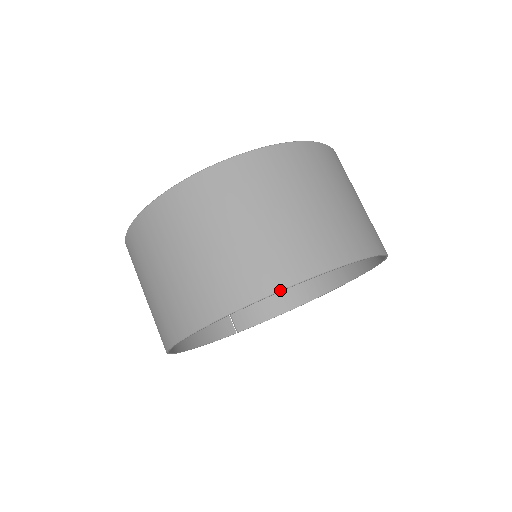
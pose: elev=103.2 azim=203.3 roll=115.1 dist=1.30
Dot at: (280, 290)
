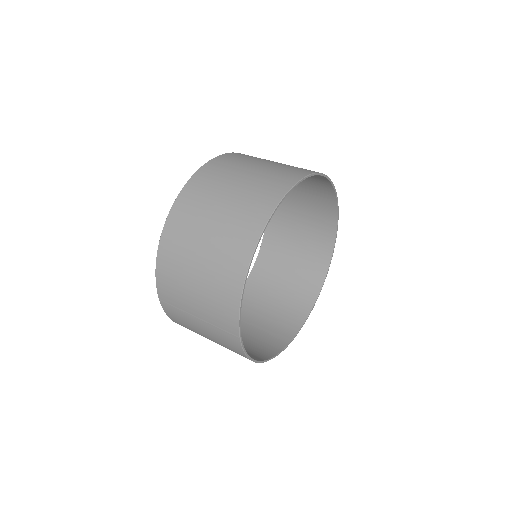
Dot at: (335, 189)
